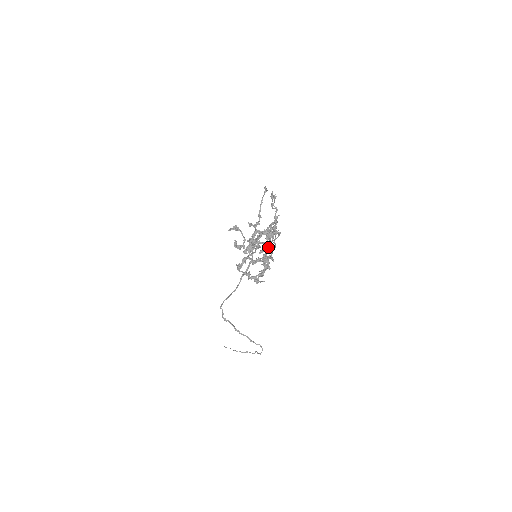
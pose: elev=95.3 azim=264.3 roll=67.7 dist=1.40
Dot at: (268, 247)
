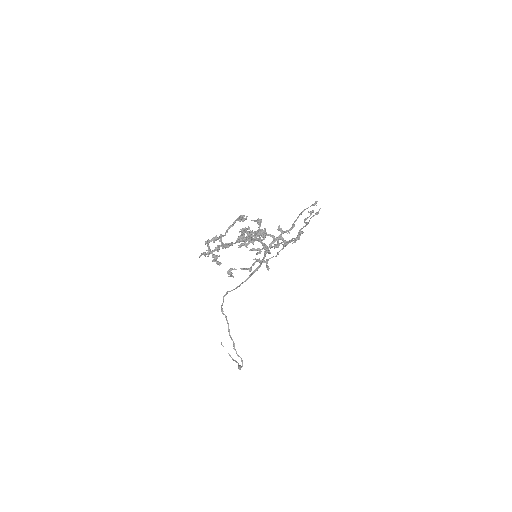
Dot at: occluded
